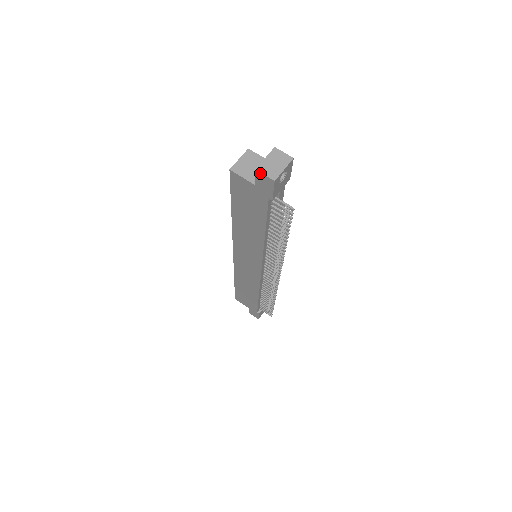
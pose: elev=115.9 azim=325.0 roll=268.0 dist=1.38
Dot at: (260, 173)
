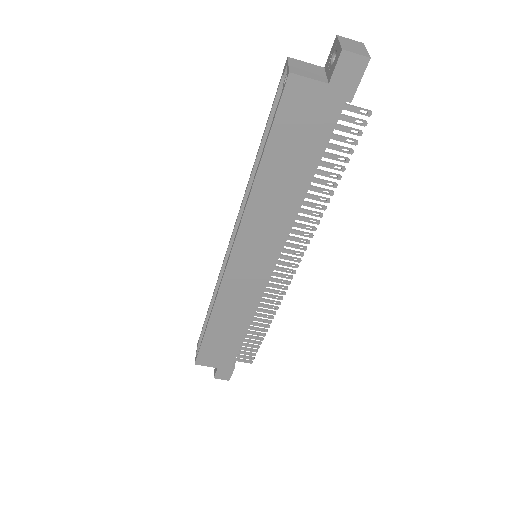
Dot at: (349, 53)
